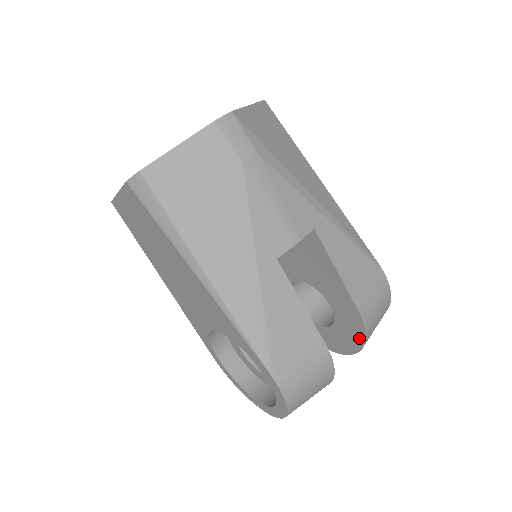
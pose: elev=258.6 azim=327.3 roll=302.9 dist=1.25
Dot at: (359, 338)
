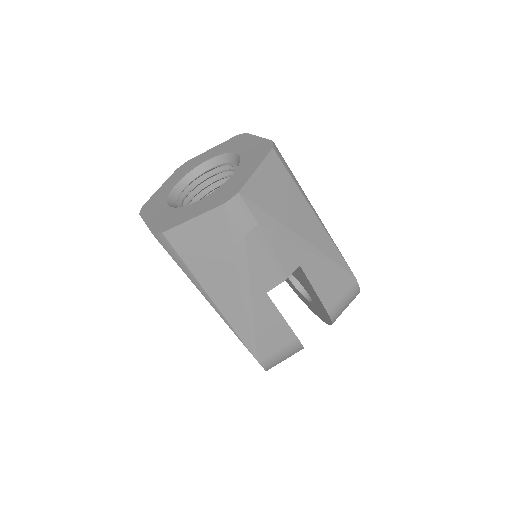
Dot at: (328, 321)
